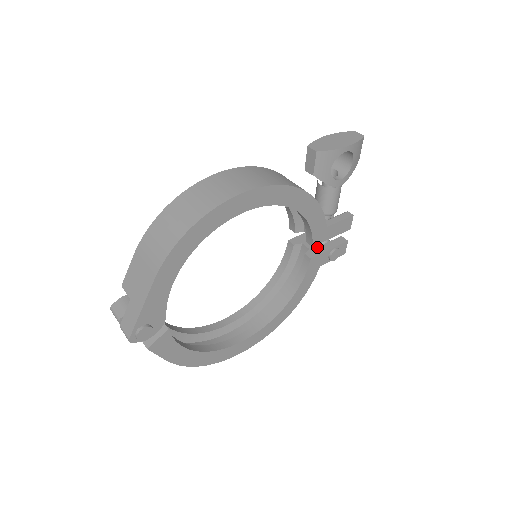
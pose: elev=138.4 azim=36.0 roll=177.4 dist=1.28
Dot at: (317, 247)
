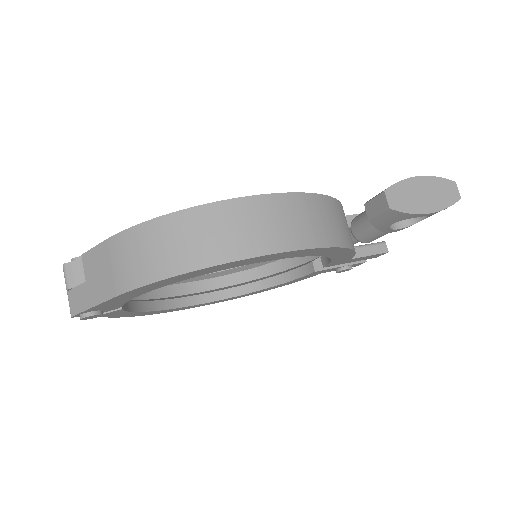
Dot at: occluded
